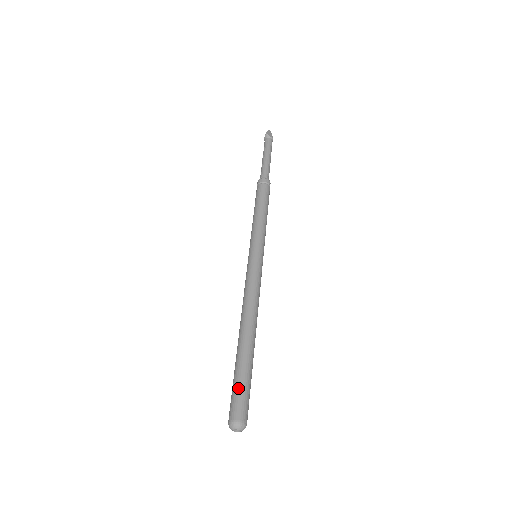
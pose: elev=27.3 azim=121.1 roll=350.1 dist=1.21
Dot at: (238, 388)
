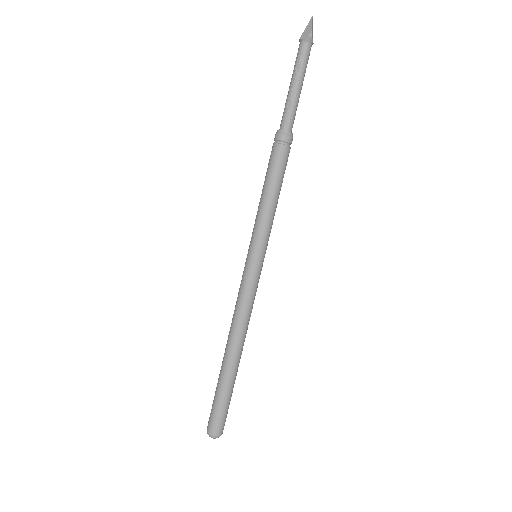
Dot at: (225, 409)
